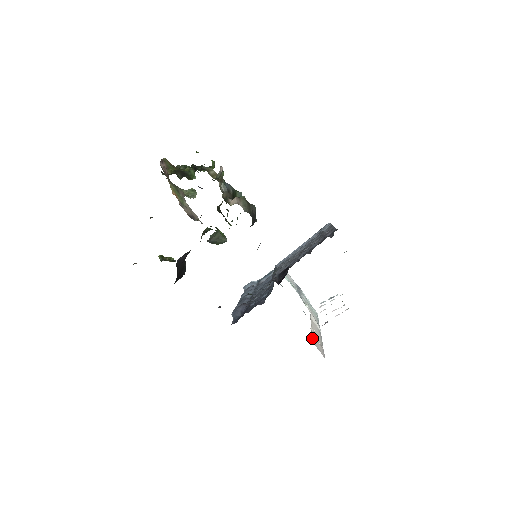
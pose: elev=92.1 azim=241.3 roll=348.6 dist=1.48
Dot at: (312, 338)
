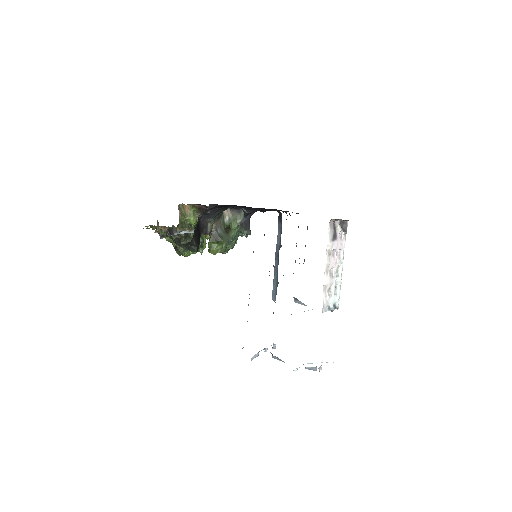
Dot at: occluded
